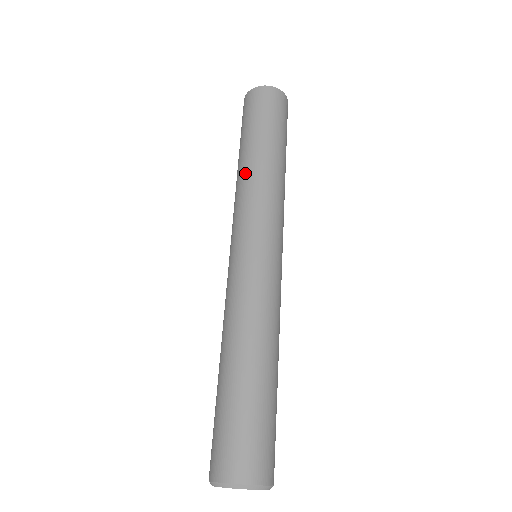
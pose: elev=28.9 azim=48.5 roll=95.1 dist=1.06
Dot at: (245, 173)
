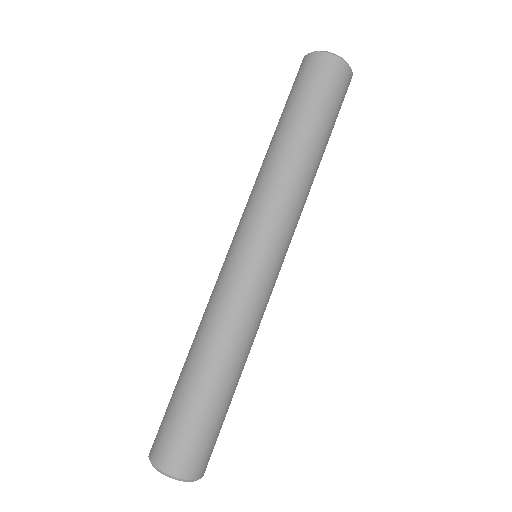
Dot at: (263, 163)
